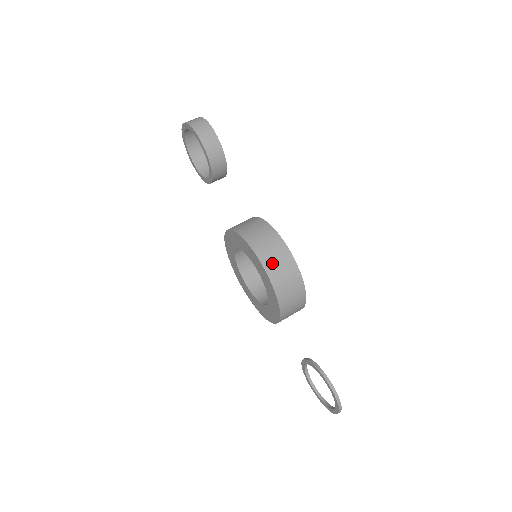
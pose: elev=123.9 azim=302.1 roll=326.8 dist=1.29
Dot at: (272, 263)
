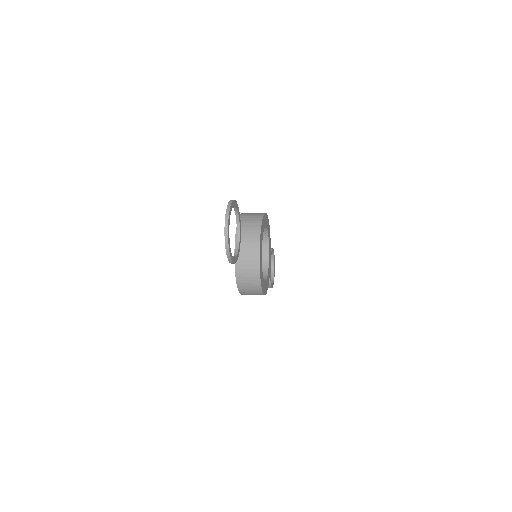
Dot at: occluded
